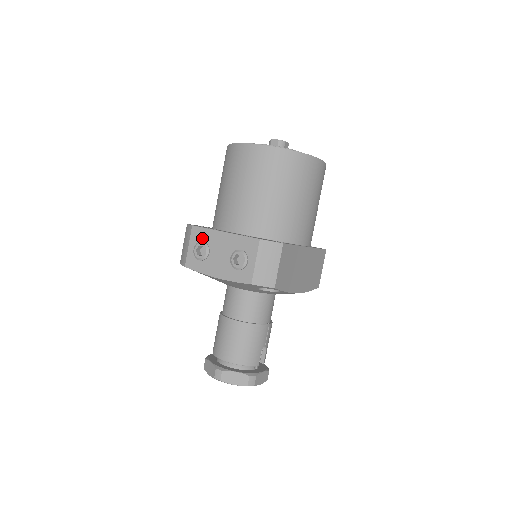
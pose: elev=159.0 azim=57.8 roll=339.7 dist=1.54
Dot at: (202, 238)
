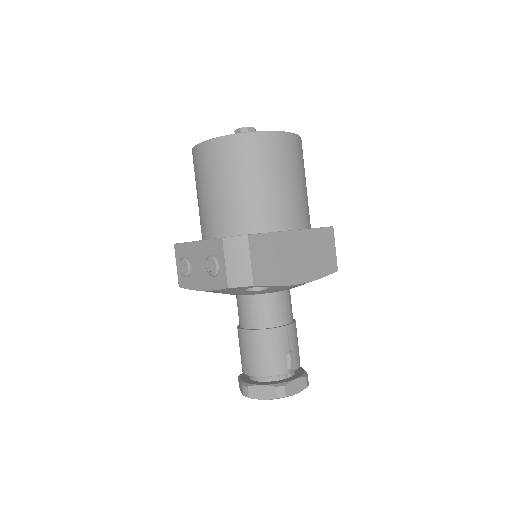
Dot at: (183, 254)
